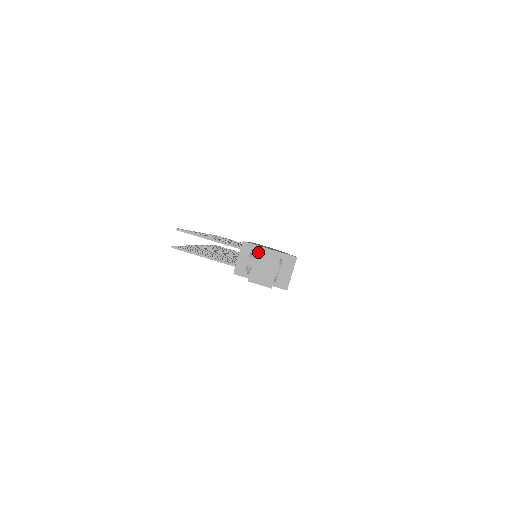
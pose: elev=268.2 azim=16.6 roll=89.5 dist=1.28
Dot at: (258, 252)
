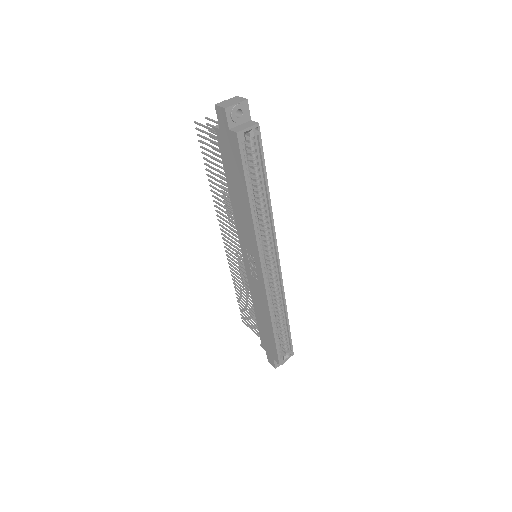
Dot at: (234, 97)
